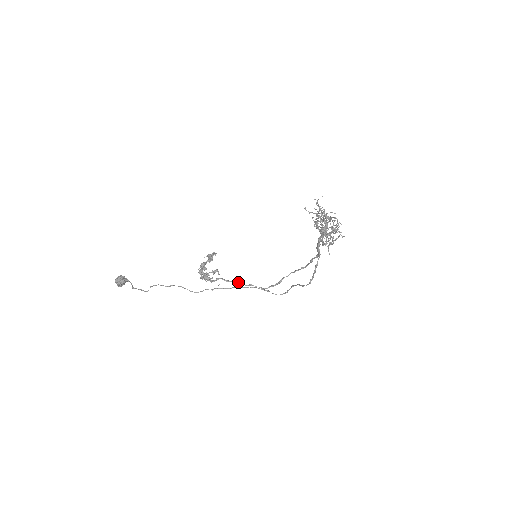
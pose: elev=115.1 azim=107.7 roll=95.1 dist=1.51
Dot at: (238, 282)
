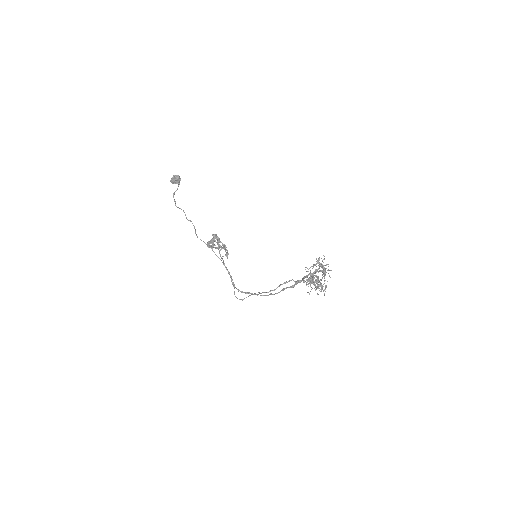
Dot at: occluded
